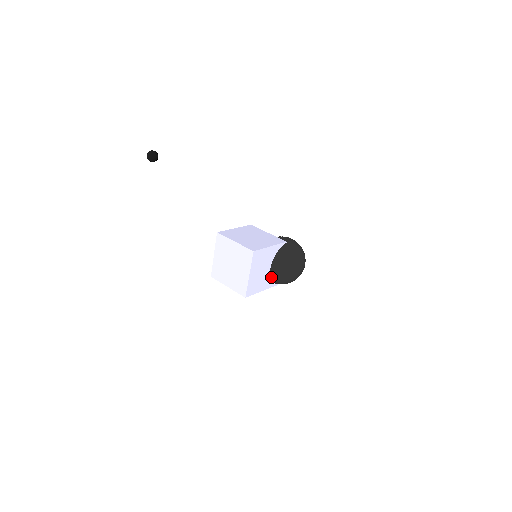
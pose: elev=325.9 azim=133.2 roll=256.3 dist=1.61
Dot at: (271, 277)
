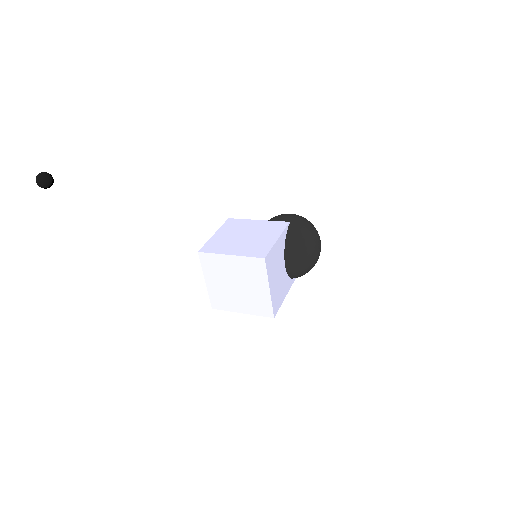
Dot at: (289, 274)
